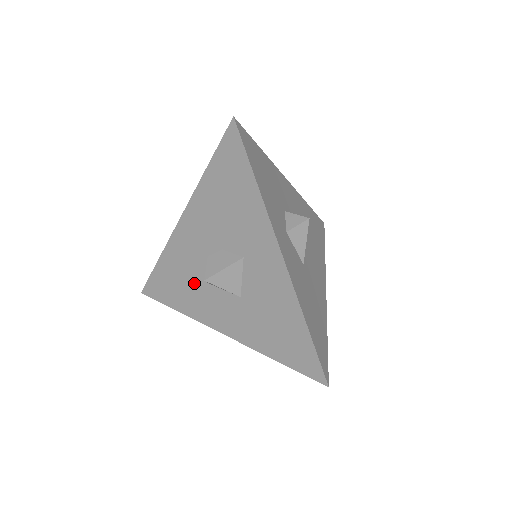
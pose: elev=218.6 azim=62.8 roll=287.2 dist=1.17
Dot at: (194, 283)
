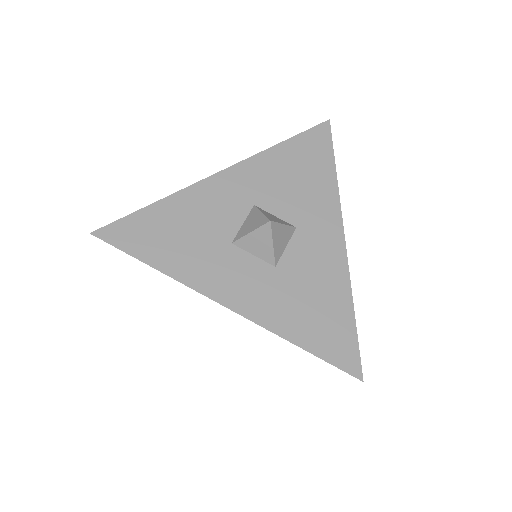
Dot at: (208, 239)
